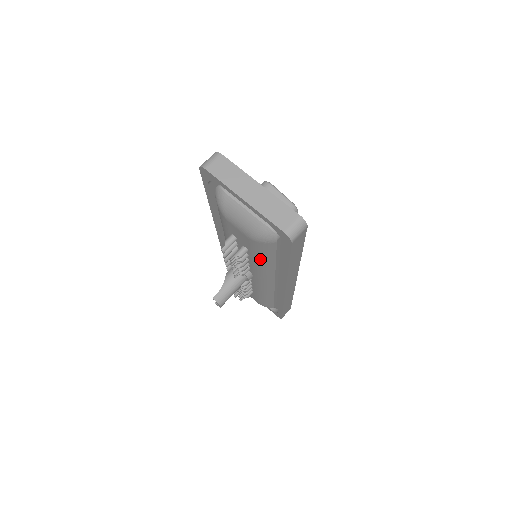
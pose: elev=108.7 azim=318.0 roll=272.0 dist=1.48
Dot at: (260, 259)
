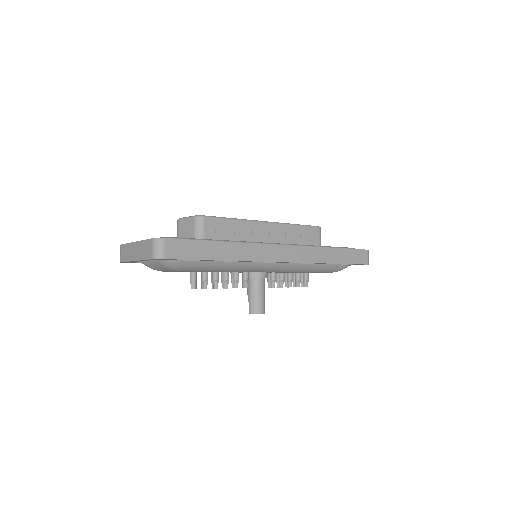
Dot at: (215, 270)
